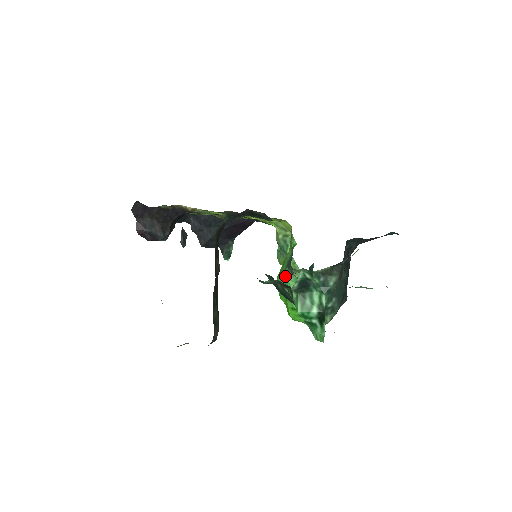
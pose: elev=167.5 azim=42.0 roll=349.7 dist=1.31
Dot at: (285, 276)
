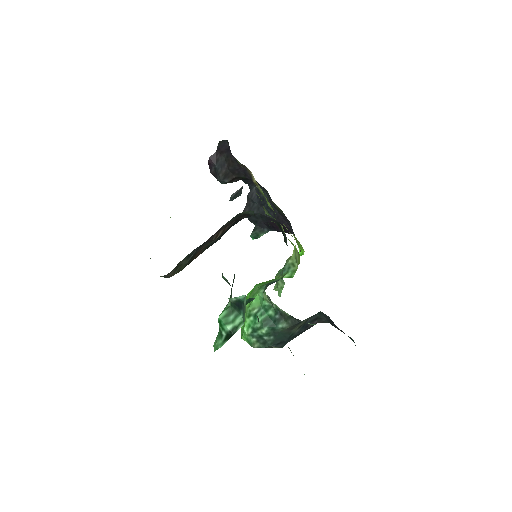
Dot at: (259, 289)
